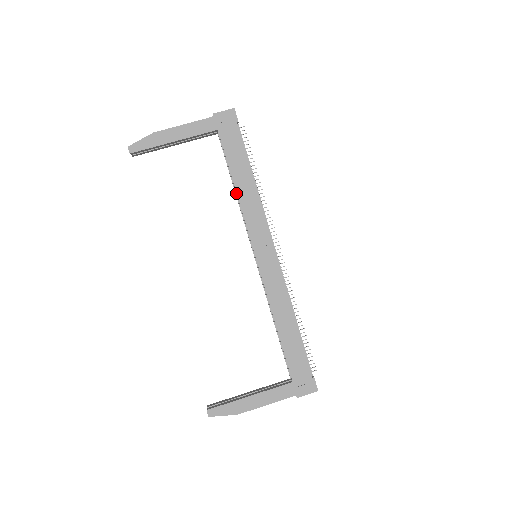
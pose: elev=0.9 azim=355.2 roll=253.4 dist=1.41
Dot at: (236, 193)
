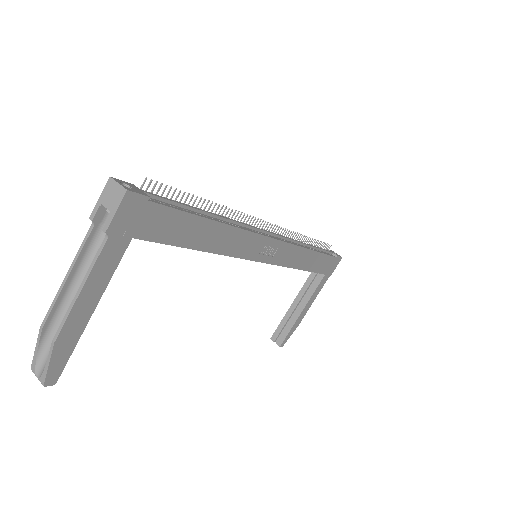
Dot at: occluded
